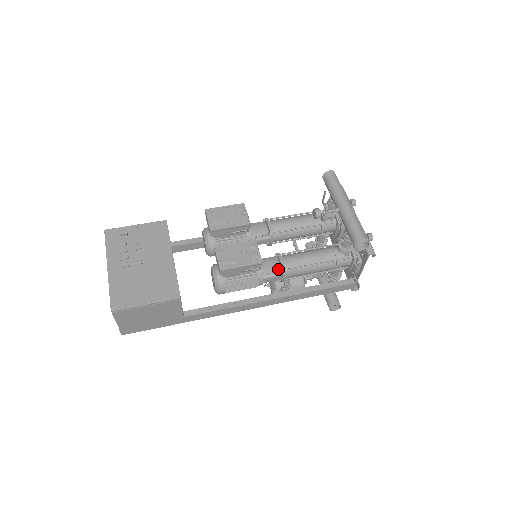
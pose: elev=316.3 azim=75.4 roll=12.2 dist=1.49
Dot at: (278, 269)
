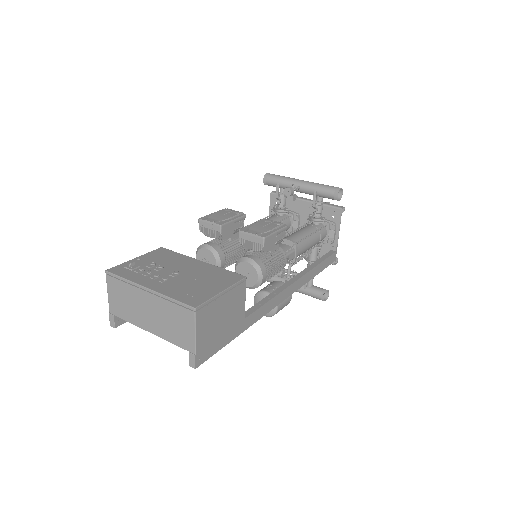
Dot at: (288, 247)
